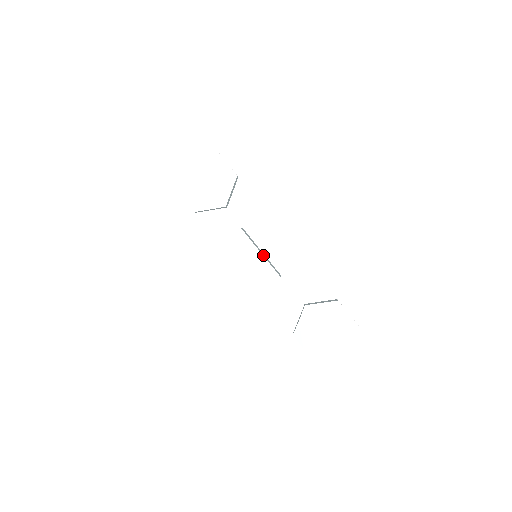
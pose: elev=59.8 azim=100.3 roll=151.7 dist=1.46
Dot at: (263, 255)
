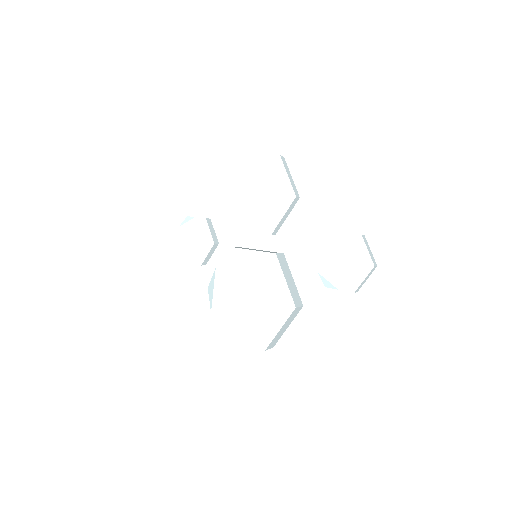
Dot at: (256, 250)
